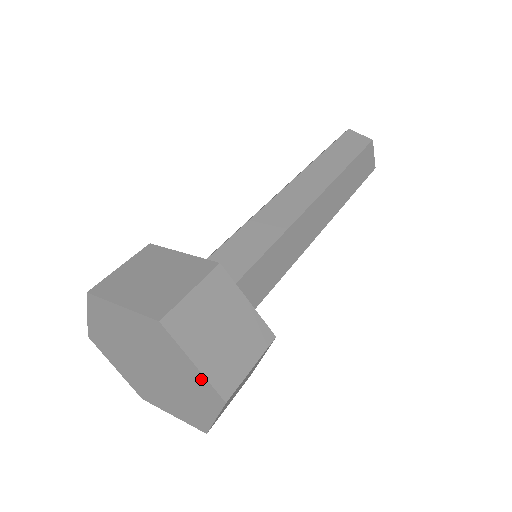
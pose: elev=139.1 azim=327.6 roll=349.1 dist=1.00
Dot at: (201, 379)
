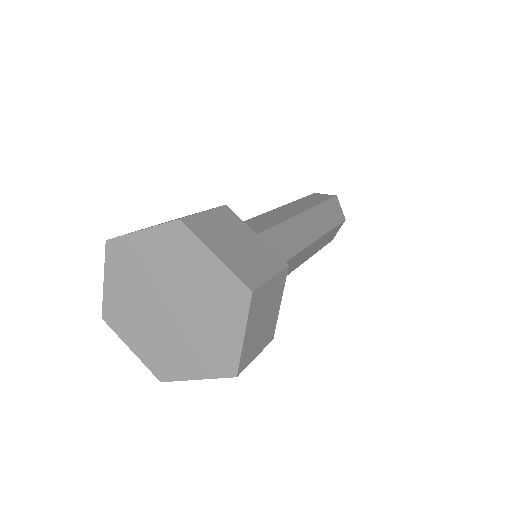
Dot at: (224, 275)
